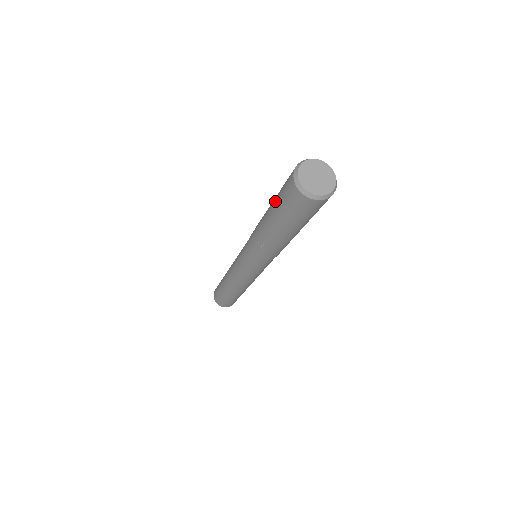
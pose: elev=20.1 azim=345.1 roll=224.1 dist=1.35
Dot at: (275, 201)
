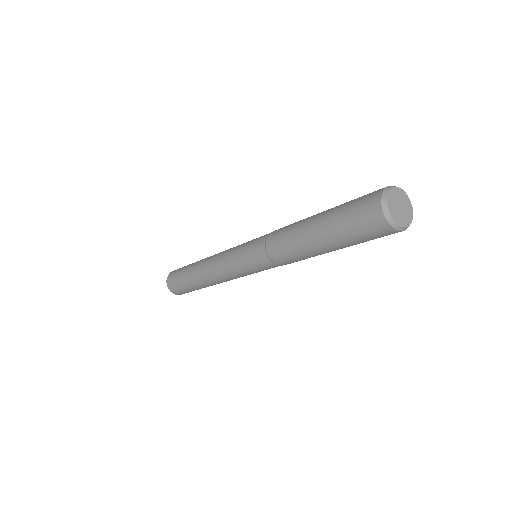
Dot at: (335, 214)
